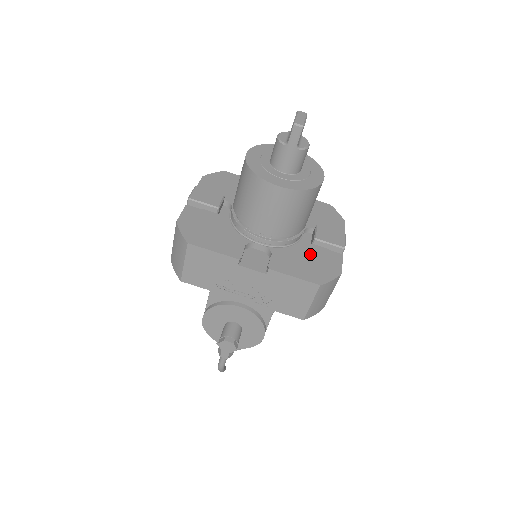
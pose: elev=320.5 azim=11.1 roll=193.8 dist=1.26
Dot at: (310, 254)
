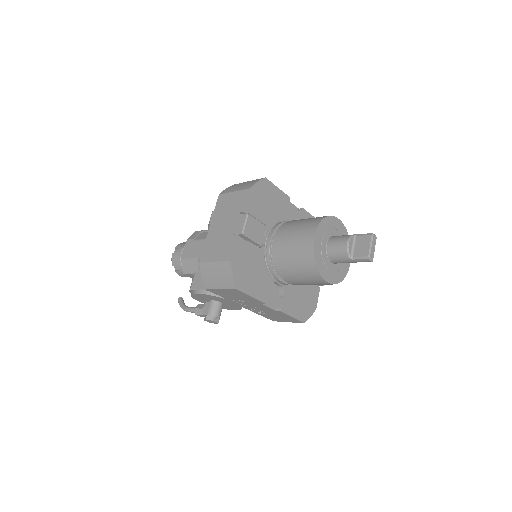
Dot at: (304, 290)
